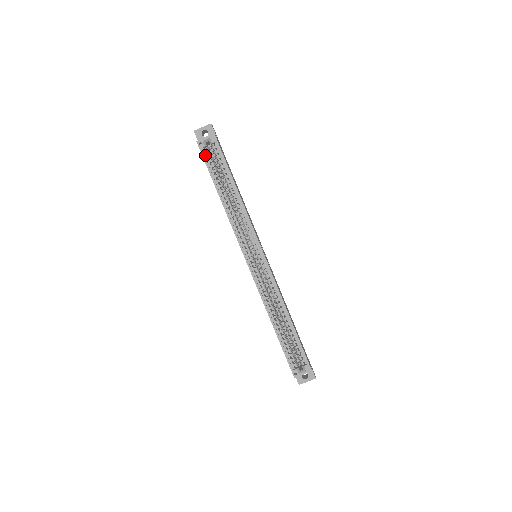
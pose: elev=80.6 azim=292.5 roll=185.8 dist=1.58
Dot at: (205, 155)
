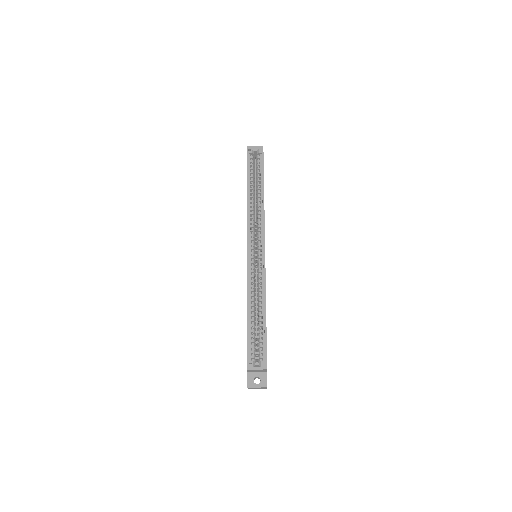
Dot at: (249, 159)
